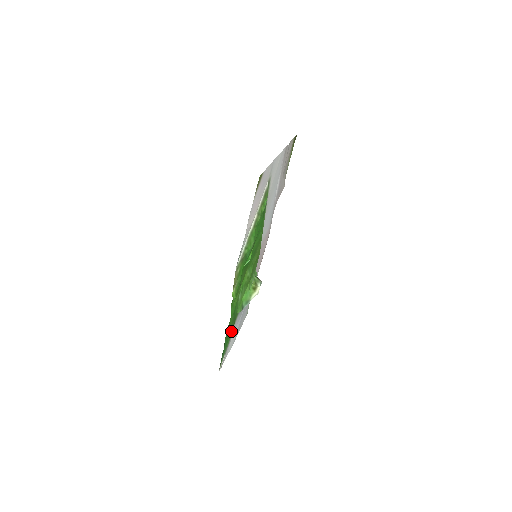
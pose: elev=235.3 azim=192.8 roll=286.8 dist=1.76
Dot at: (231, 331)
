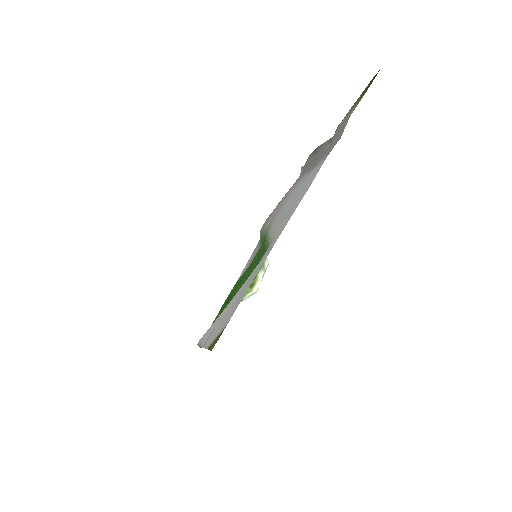
Dot at: occluded
